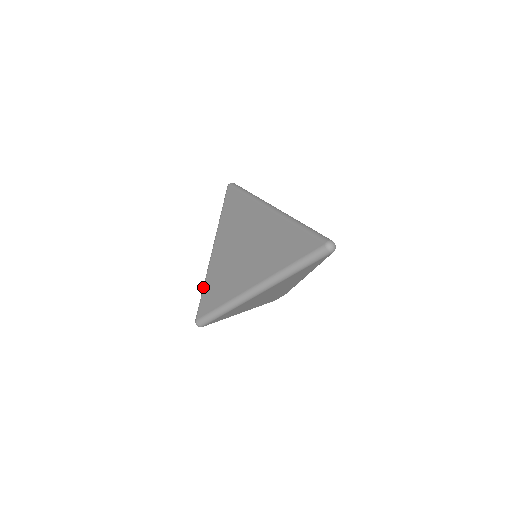
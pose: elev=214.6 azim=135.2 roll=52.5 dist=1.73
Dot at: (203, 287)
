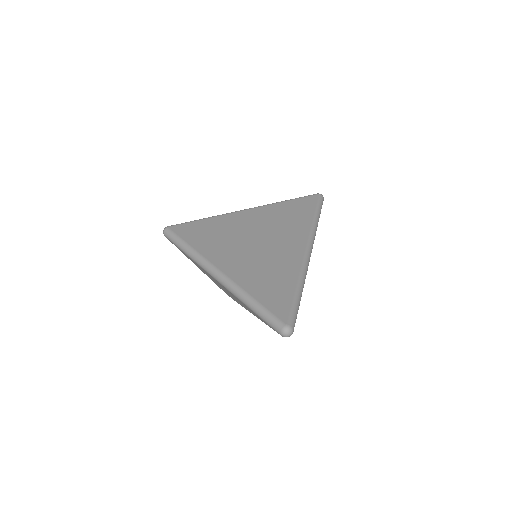
Dot at: (204, 218)
